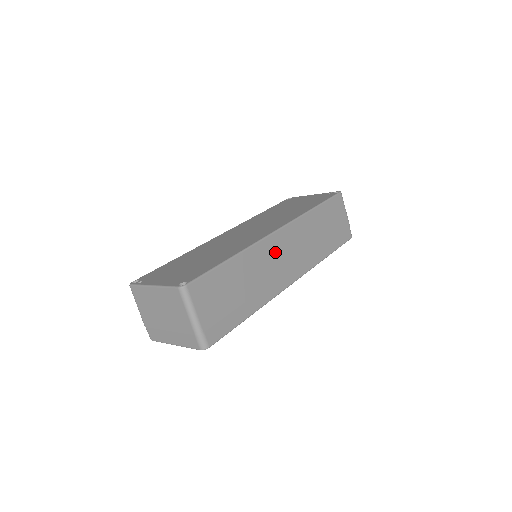
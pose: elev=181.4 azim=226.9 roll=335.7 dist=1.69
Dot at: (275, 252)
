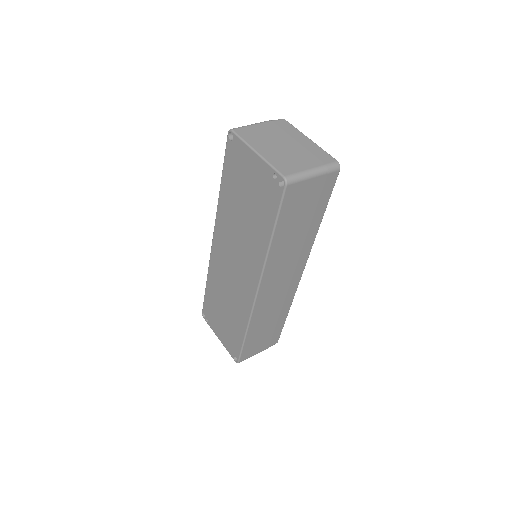
Dot at: (270, 295)
